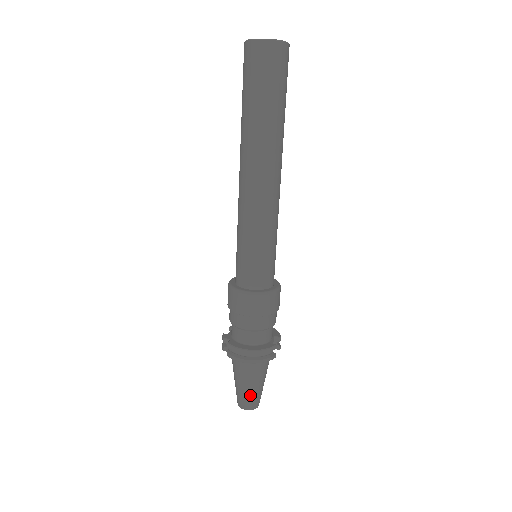
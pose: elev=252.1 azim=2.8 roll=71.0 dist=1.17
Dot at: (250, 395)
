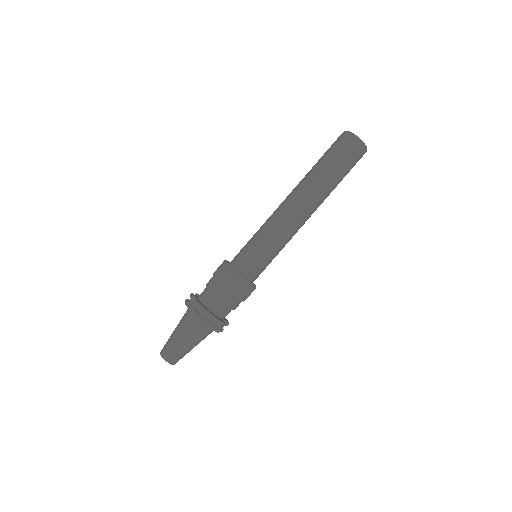
Dot at: (178, 350)
